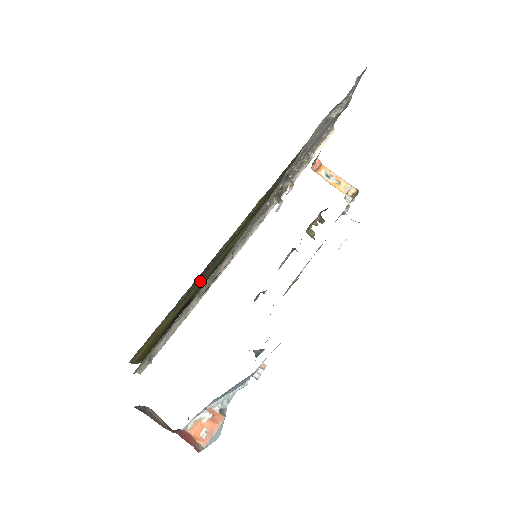
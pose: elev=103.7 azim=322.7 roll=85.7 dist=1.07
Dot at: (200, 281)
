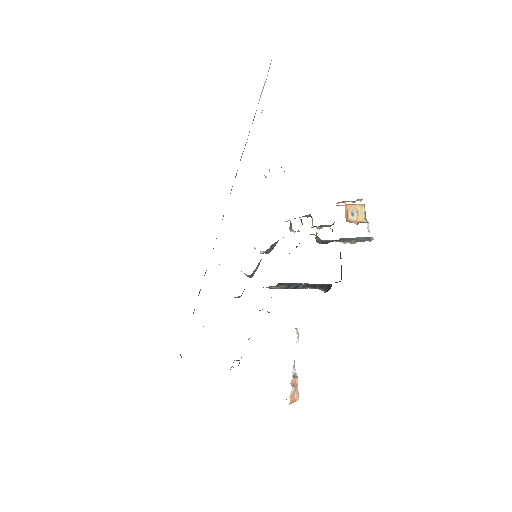
Dot at: occluded
